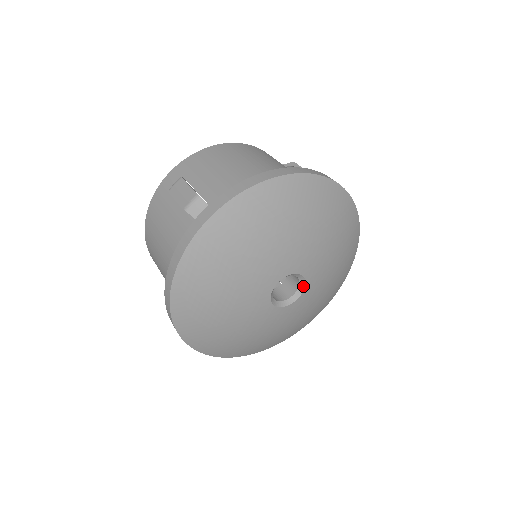
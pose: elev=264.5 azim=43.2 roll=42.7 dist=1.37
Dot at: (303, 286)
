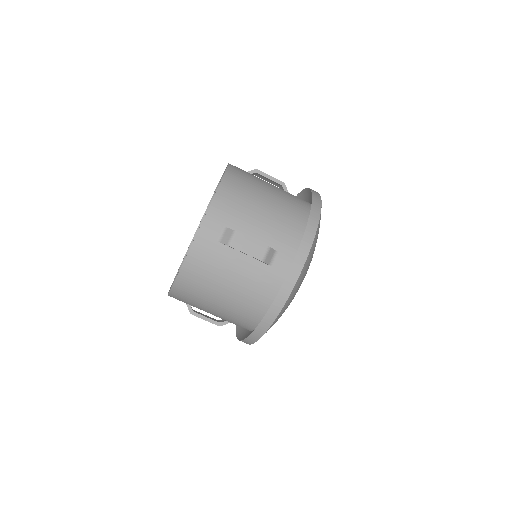
Dot at: occluded
